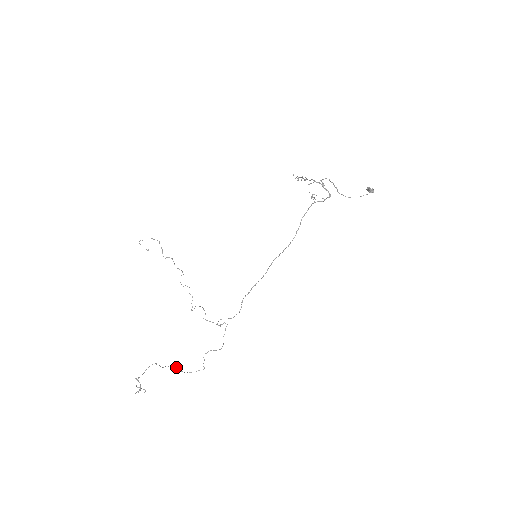
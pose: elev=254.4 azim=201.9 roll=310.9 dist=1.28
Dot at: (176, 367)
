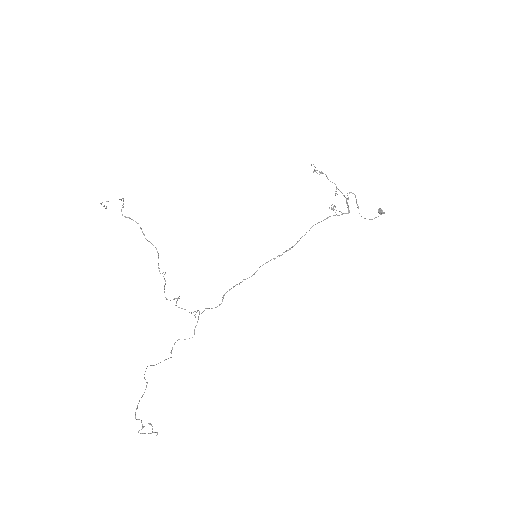
Dot at: occluded
